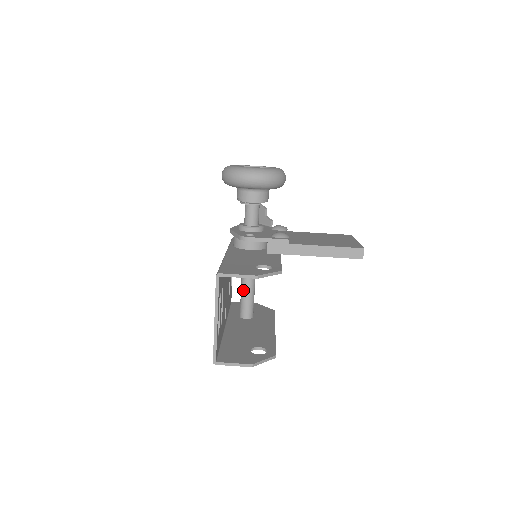
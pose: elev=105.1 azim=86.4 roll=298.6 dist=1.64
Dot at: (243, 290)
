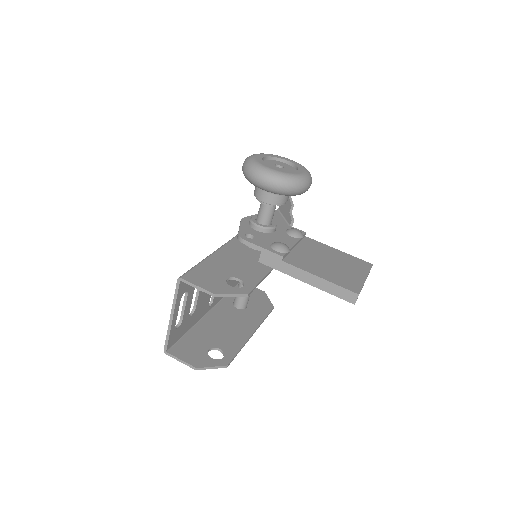
Dot at: occluded
